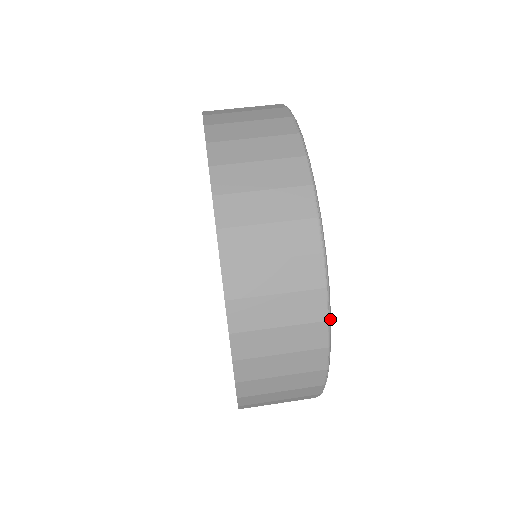
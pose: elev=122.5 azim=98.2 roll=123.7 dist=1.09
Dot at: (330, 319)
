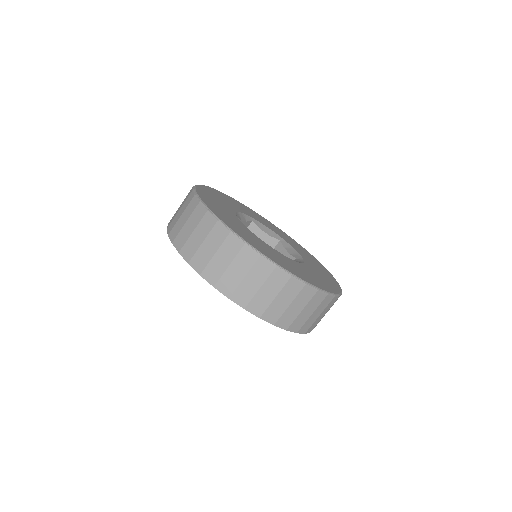
Dot at: (341, 289)
